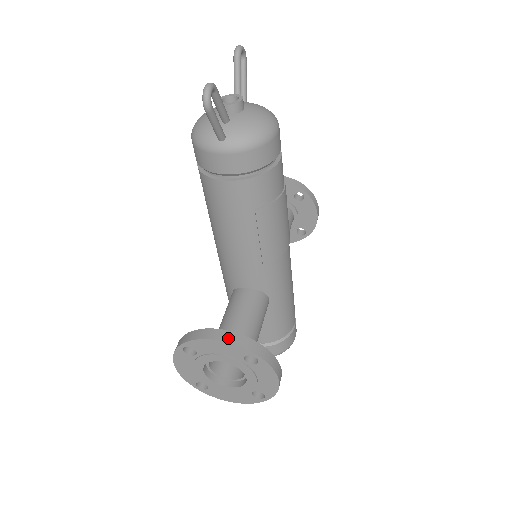
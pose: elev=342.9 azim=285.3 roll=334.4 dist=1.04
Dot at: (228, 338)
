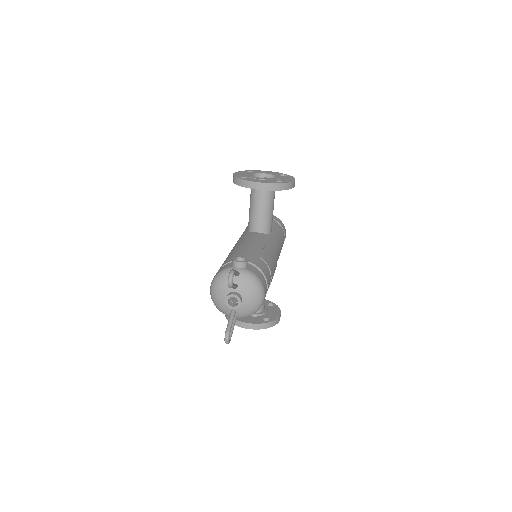
Dot at: (254, 328)
